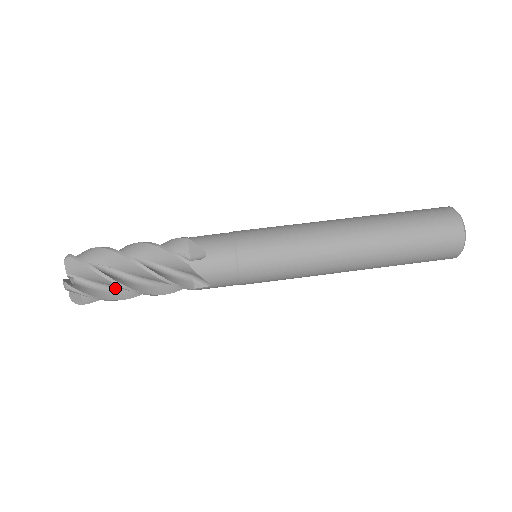
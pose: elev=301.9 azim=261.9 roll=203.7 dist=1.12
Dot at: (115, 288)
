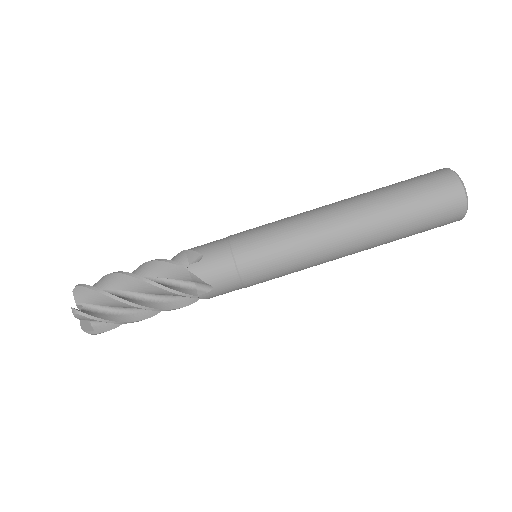
Dot at: (123, 311)
